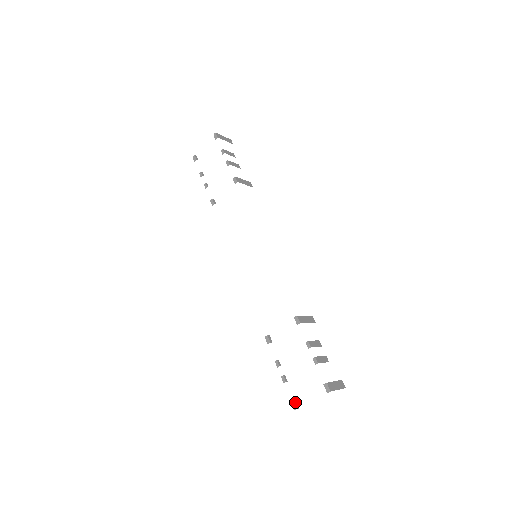
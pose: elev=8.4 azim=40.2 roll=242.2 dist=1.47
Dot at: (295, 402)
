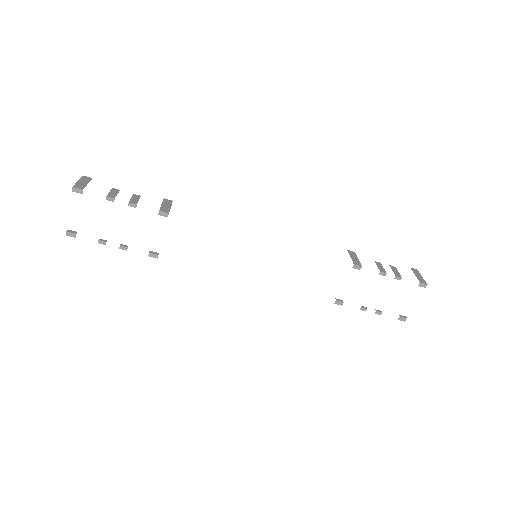
Dot at: (401, 317)
